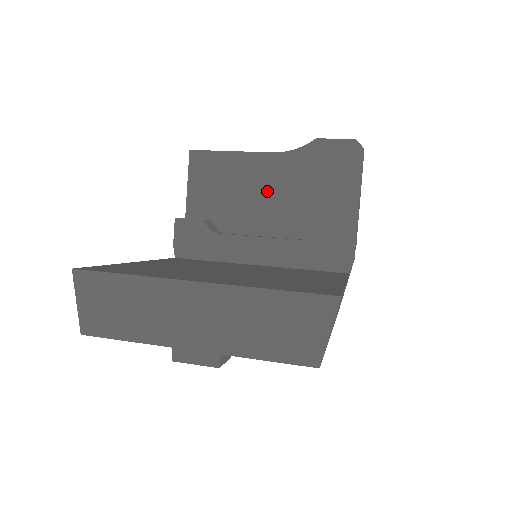
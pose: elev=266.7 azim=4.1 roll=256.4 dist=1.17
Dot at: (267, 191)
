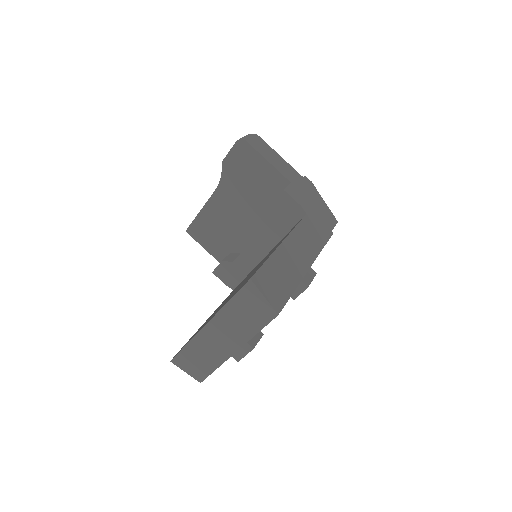
Dot at: (234, 212)
